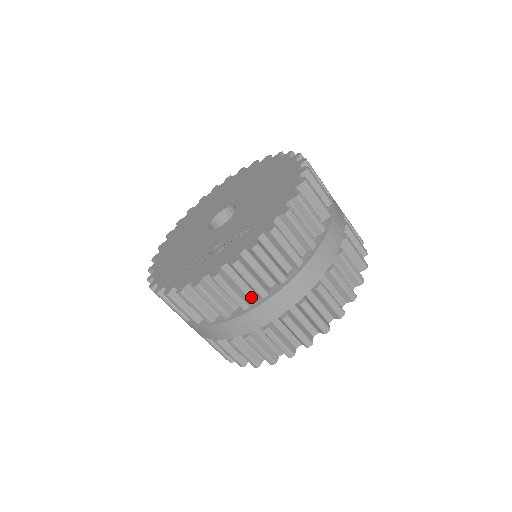
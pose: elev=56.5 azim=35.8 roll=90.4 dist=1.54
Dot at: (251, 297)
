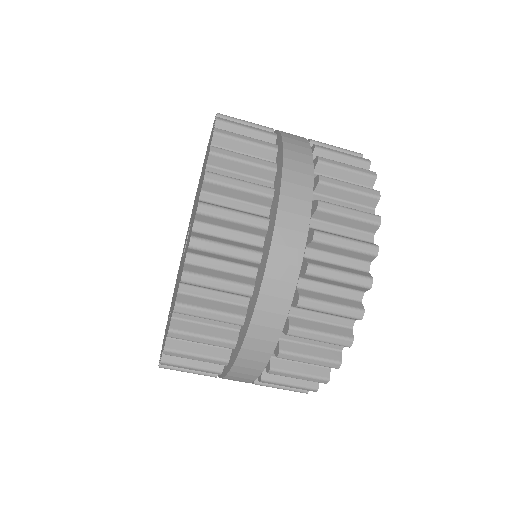
Dot at: occluded
